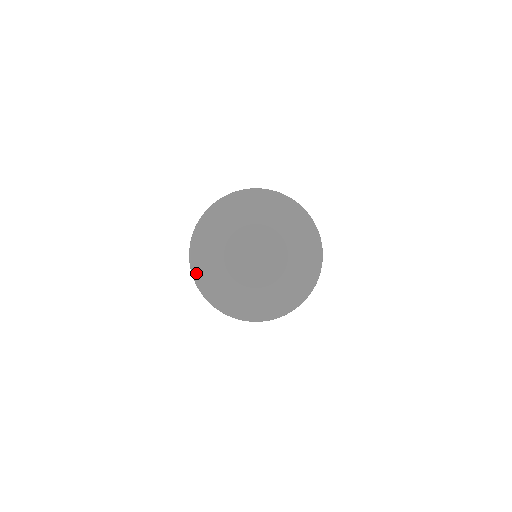
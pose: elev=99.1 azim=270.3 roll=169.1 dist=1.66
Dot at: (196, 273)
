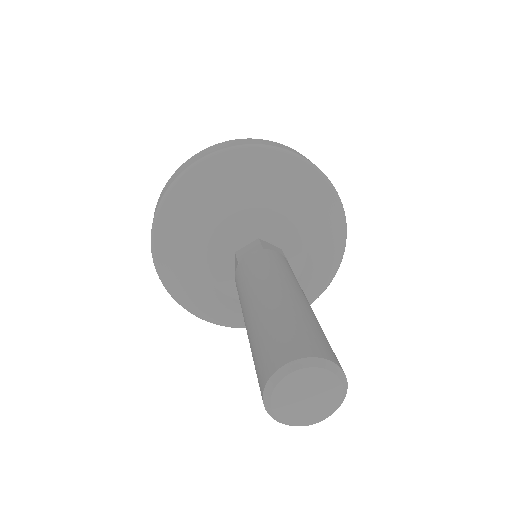
Dot at: (159, 230)
